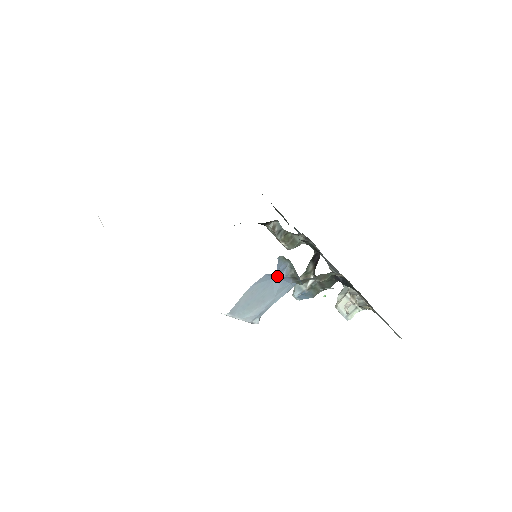
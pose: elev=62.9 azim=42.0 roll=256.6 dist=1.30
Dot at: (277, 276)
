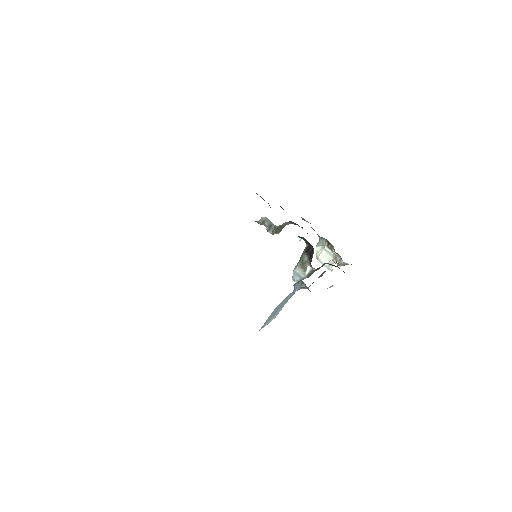
Dot at: occluded
